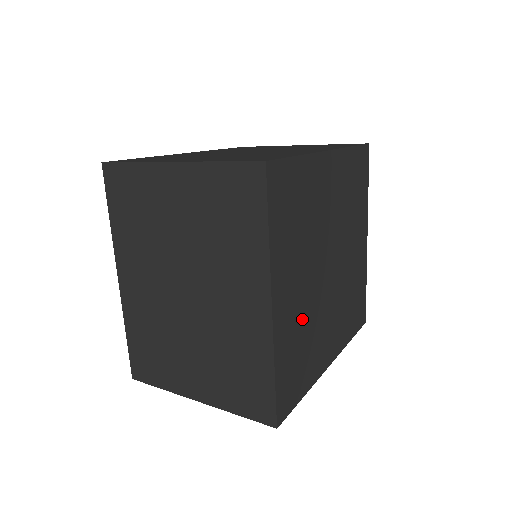
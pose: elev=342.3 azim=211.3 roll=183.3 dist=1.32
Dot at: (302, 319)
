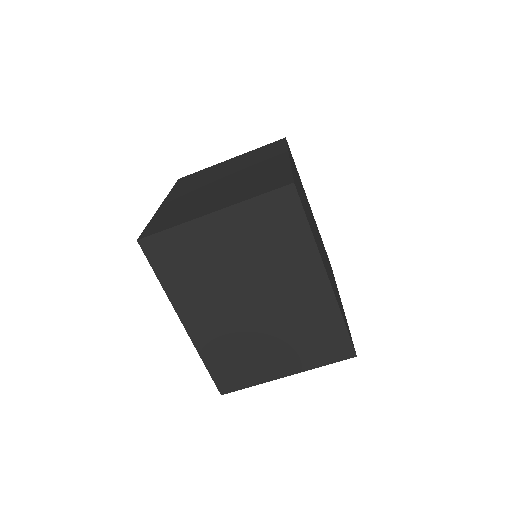
Dot at: (331, 279)
